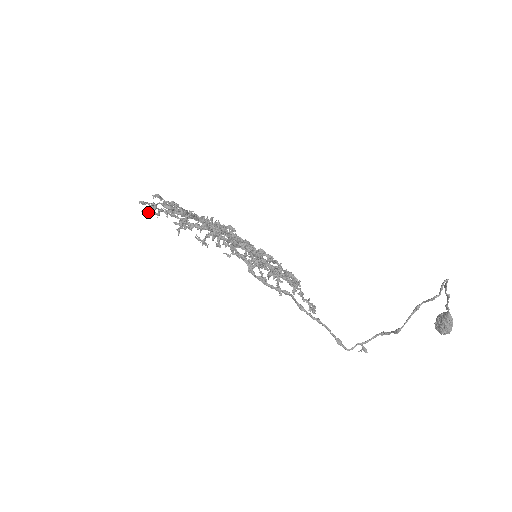
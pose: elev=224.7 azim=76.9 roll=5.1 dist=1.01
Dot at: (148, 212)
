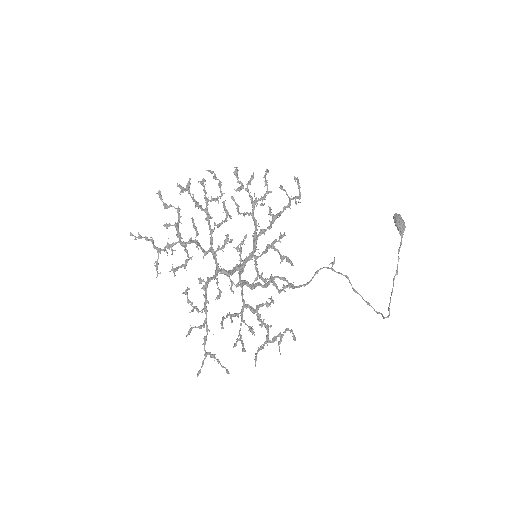
Dot at: occluded
